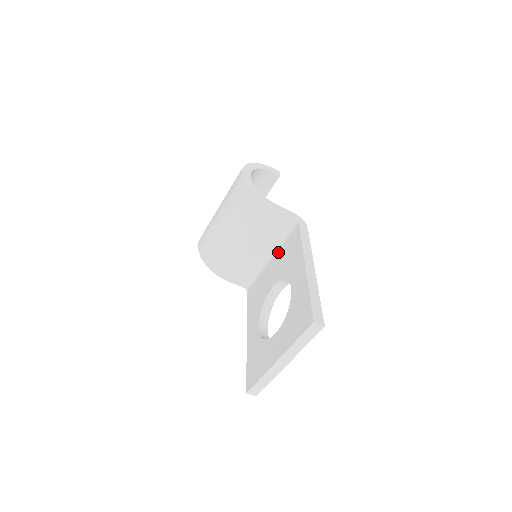
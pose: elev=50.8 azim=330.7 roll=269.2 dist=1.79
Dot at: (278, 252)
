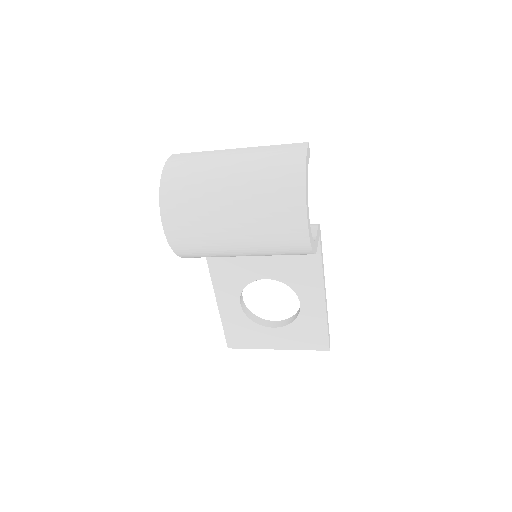
Dot at: occluded
